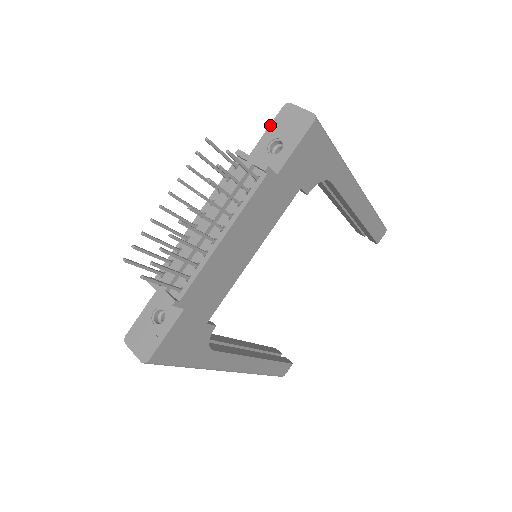
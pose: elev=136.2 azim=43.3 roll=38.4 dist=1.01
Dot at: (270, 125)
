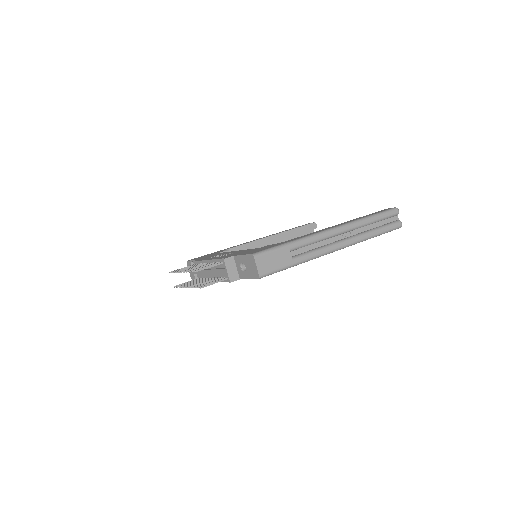
Dot at: (244, 255)
